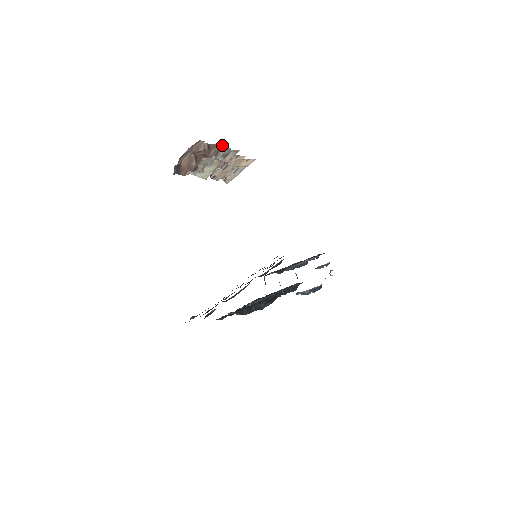
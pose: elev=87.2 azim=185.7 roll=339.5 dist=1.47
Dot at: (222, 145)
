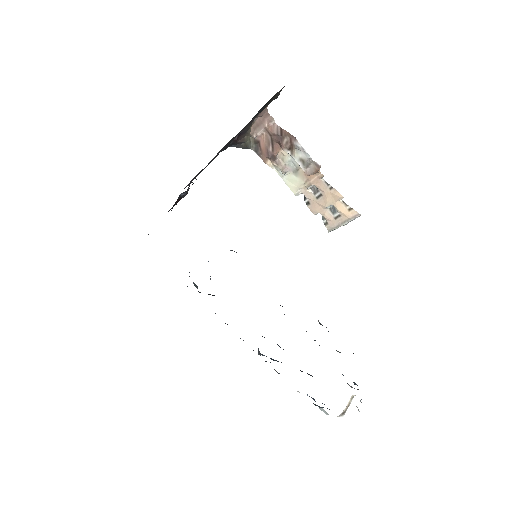
Dot at: (294, 137)
